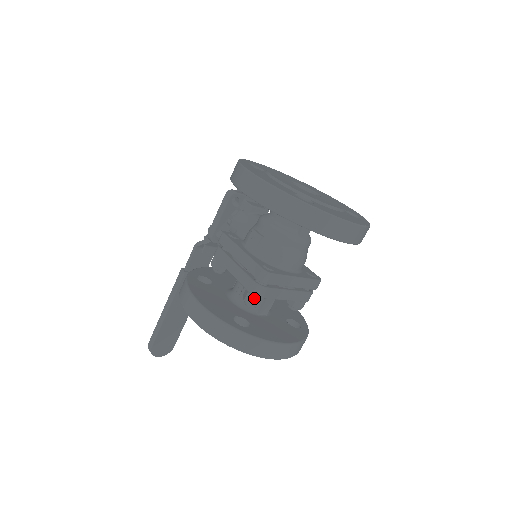
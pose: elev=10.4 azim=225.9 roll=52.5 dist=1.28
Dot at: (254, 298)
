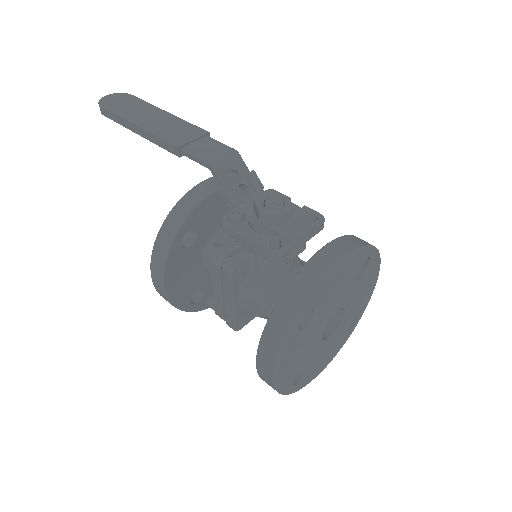
Dot at: occluded
